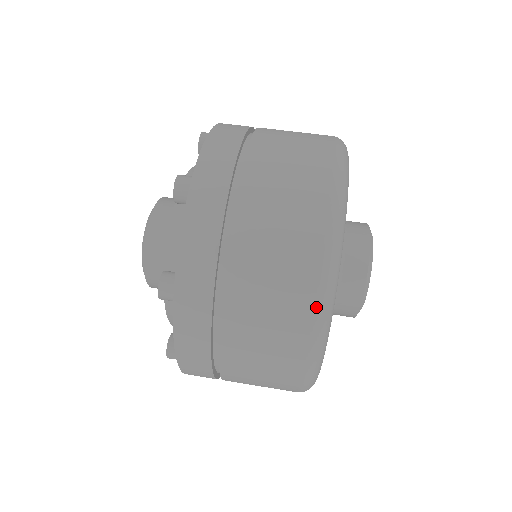
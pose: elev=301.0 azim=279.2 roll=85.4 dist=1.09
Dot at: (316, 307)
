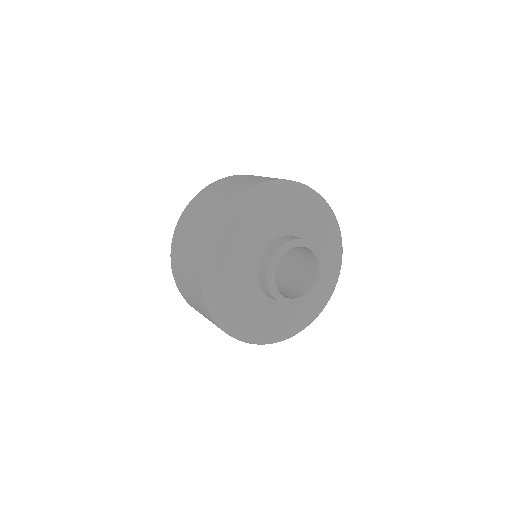
Dot at: (277, 180)
